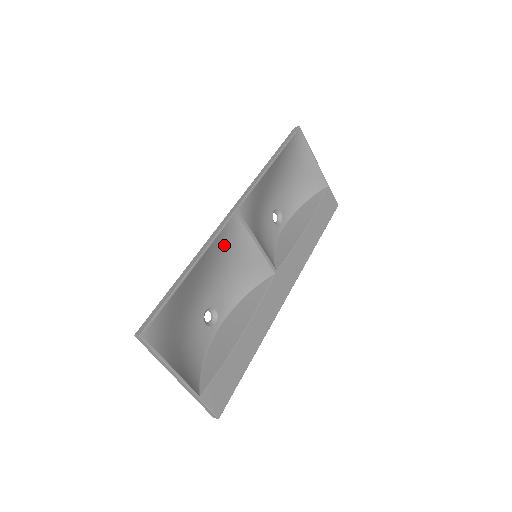
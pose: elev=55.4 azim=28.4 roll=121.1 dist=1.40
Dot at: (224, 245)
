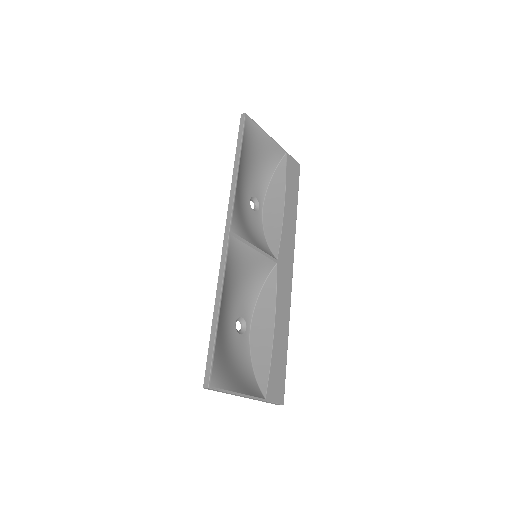
Dot at: (231, 267)
